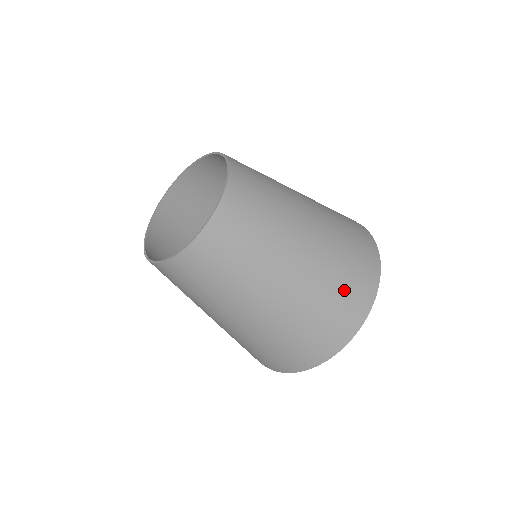
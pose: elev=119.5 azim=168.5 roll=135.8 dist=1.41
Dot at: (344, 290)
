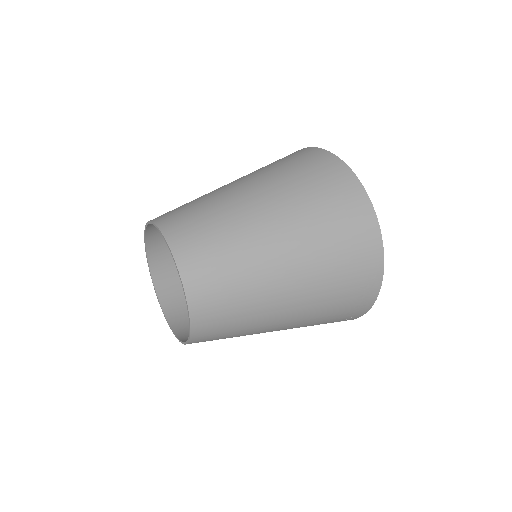
Dot at: (339, 225)
